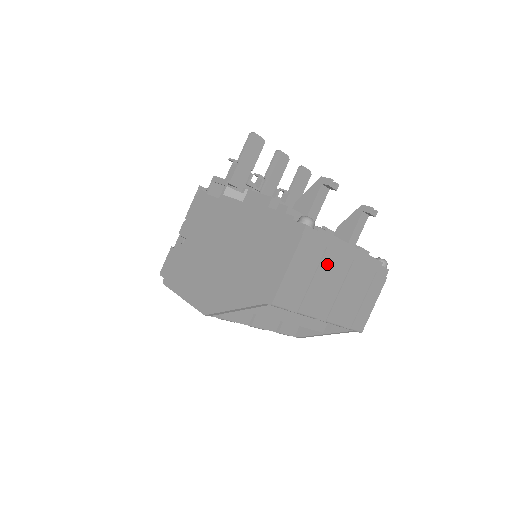
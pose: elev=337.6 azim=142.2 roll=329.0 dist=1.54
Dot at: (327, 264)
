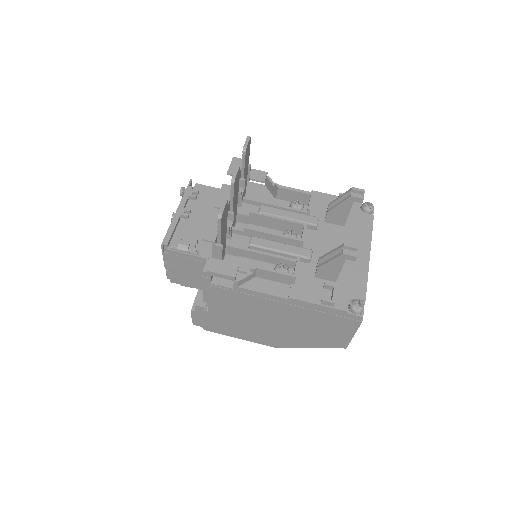
Dot at: occluded
